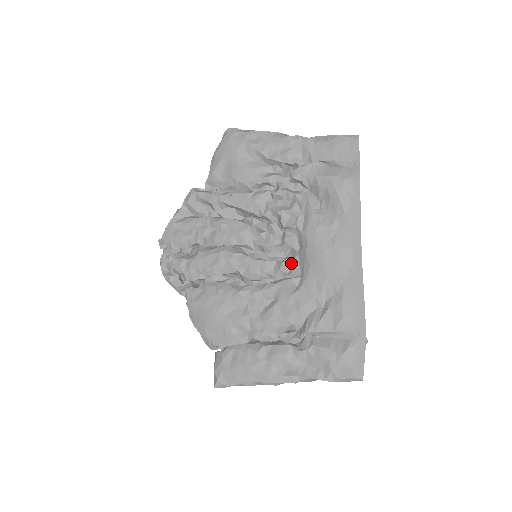
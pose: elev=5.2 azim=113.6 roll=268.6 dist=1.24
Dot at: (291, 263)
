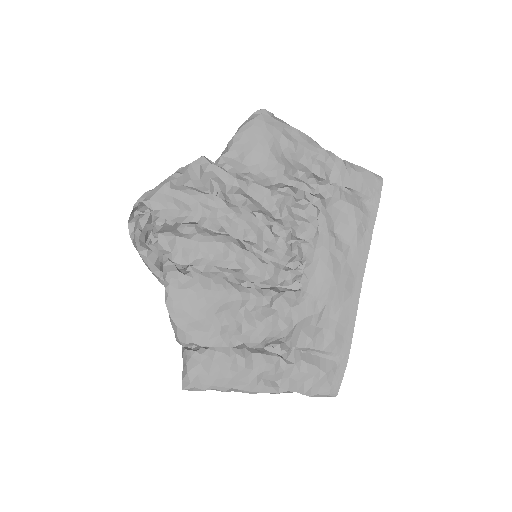
Dot at: (297, 276)
